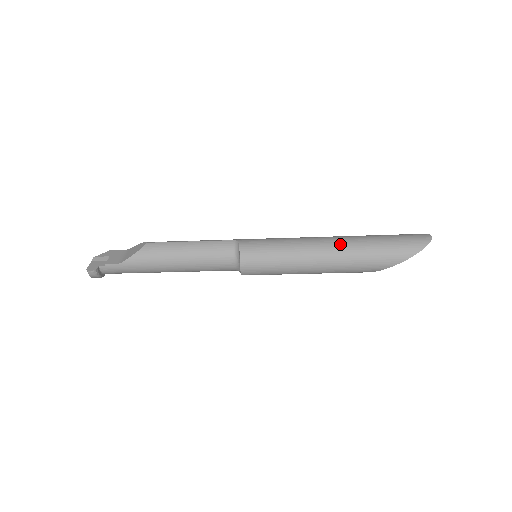
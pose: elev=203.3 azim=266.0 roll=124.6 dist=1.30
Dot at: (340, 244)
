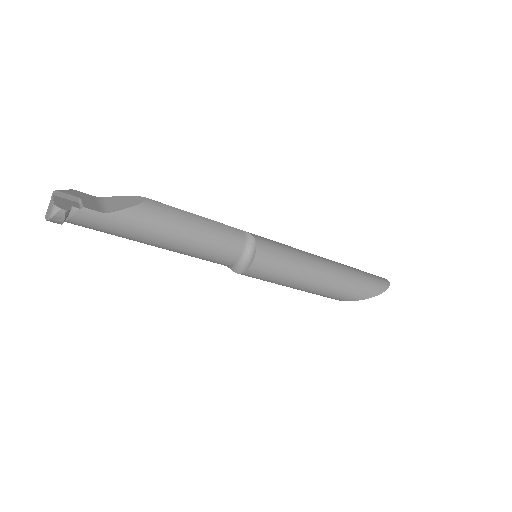
Dot at: (336, 267)
